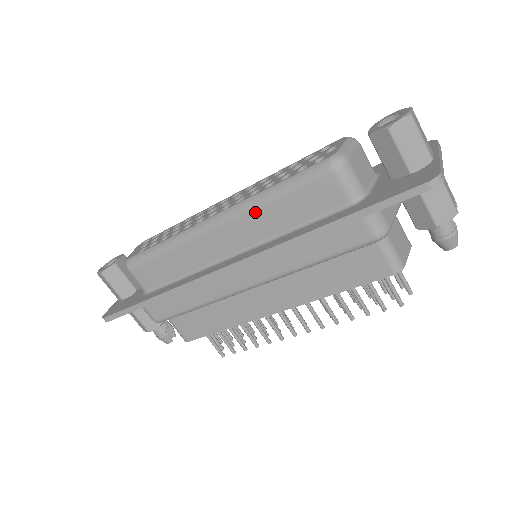
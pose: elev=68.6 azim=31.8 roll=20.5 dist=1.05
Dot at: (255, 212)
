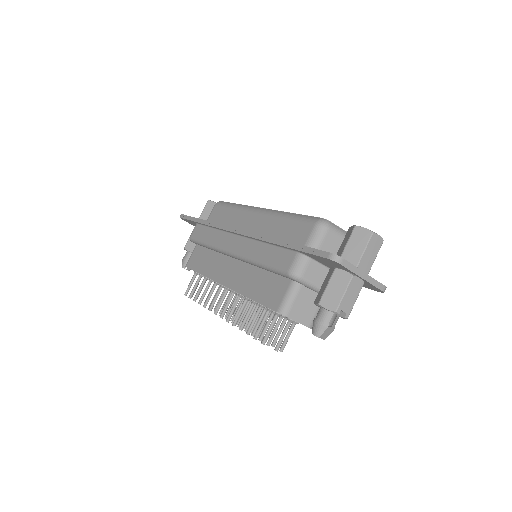
Dot at: (275, 218)
